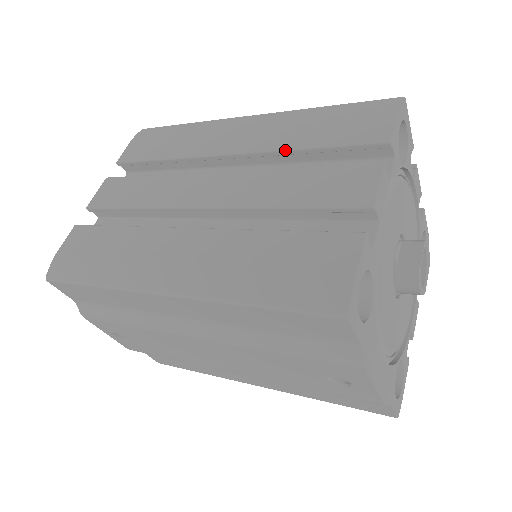
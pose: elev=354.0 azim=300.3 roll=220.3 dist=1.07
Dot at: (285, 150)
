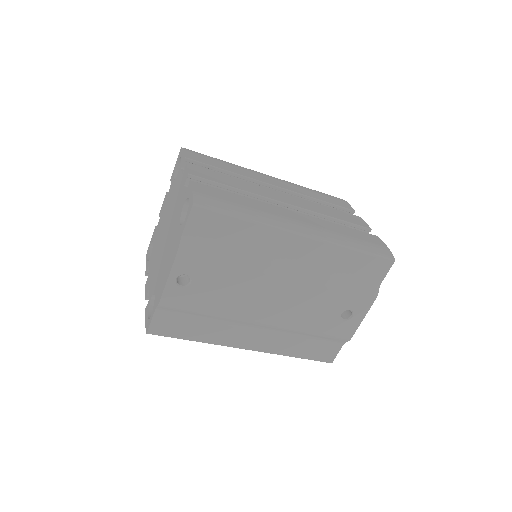
Dot at: (309, 196)
